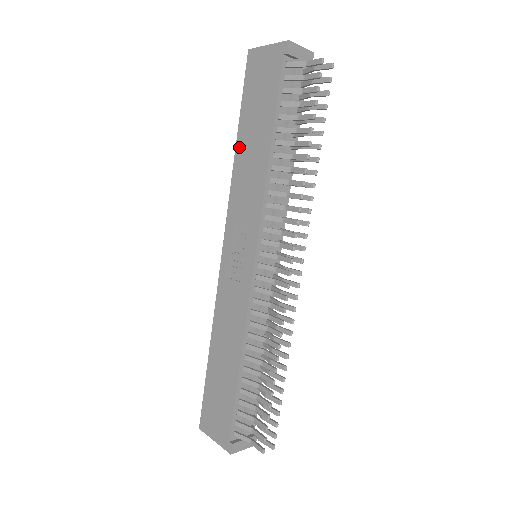
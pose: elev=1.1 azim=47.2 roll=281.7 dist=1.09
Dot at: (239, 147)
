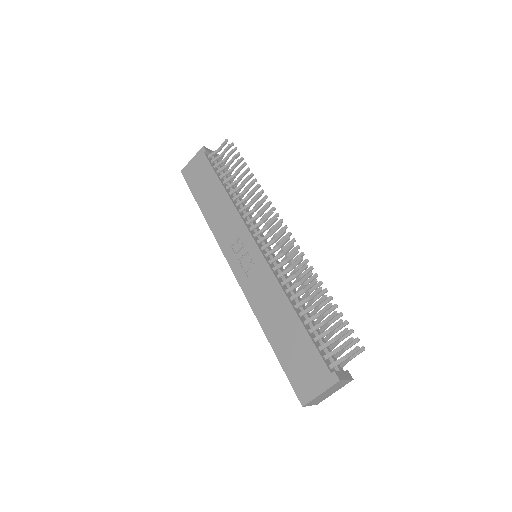
Dot at: (205, 211)
